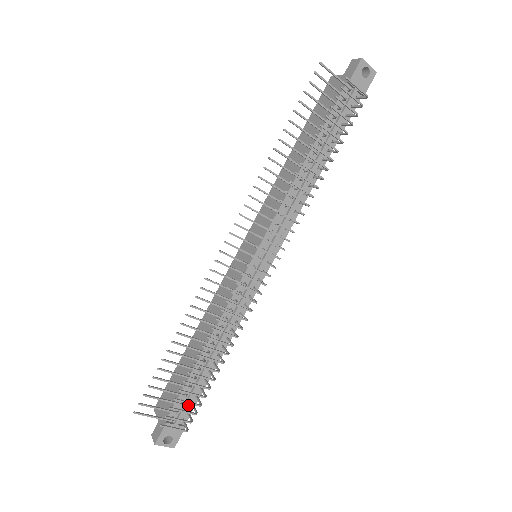
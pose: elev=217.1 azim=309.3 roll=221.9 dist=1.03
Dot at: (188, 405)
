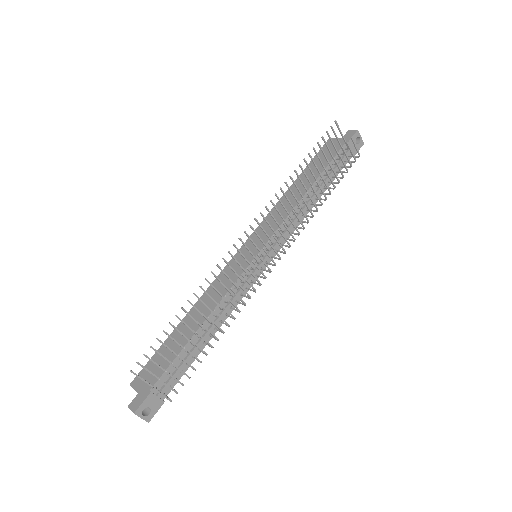
Dot at: (172, 379)
